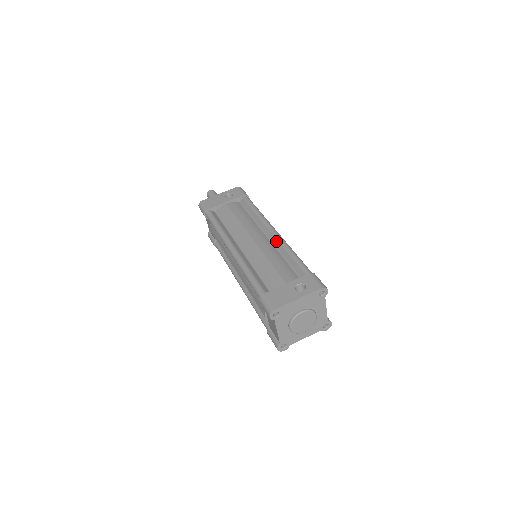
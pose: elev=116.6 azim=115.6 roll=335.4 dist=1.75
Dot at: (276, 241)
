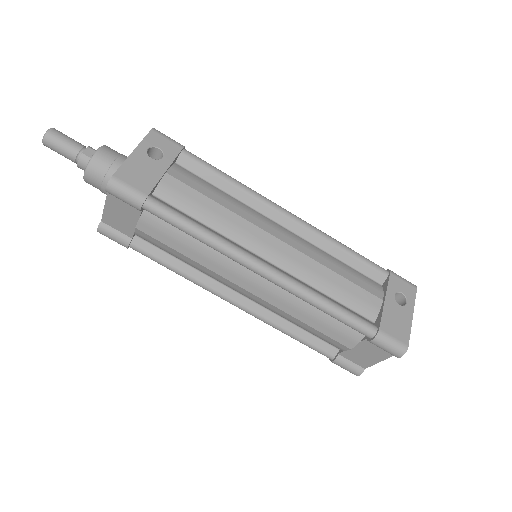
Dot at: (307, 232)
